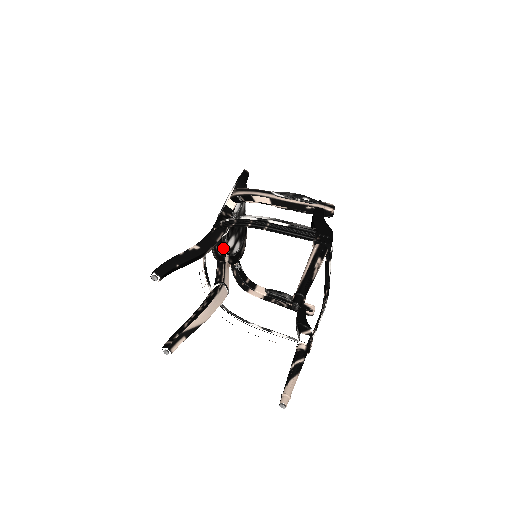
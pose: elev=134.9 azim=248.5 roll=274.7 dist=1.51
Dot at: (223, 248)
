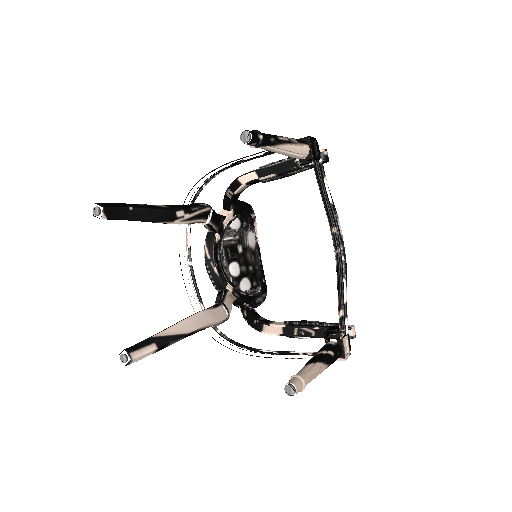
Dot at: (222, 271)
